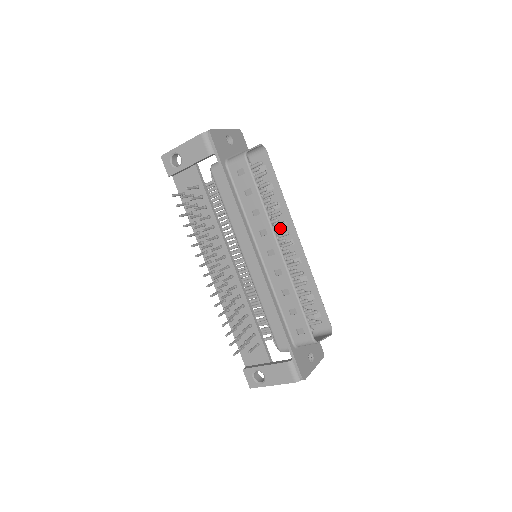
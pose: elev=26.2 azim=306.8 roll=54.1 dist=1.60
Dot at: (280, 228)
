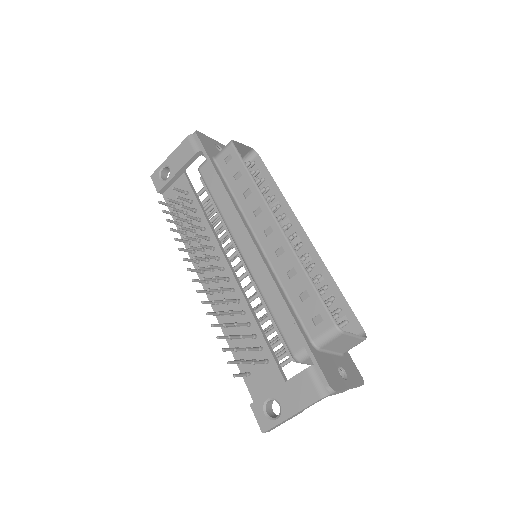
Dot at: occluded
